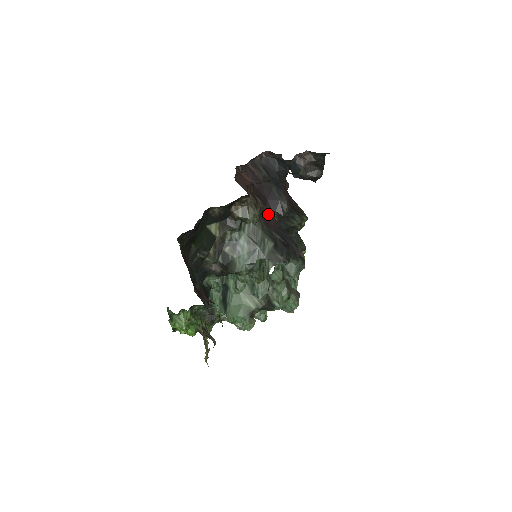
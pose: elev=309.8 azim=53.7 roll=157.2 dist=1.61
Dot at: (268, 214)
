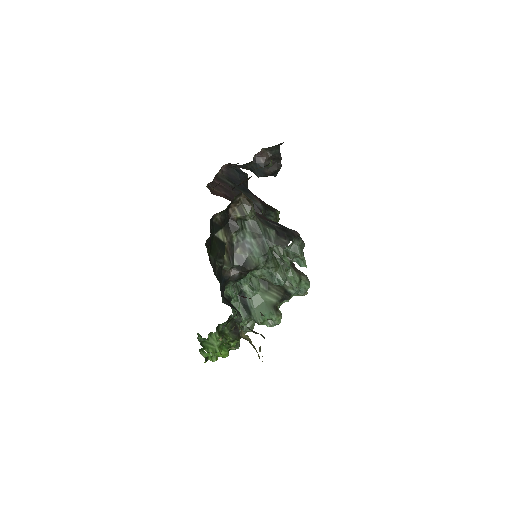
Dot at: occluded
